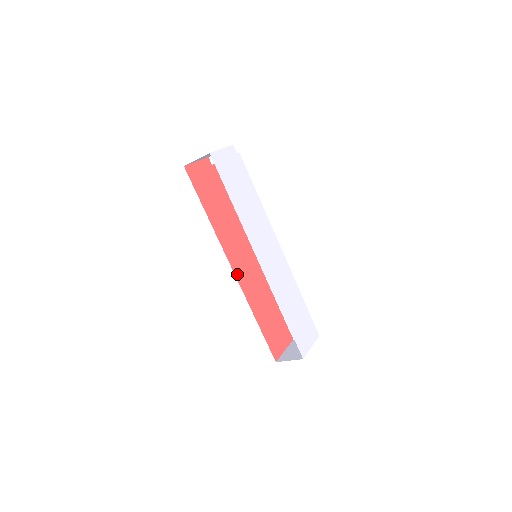
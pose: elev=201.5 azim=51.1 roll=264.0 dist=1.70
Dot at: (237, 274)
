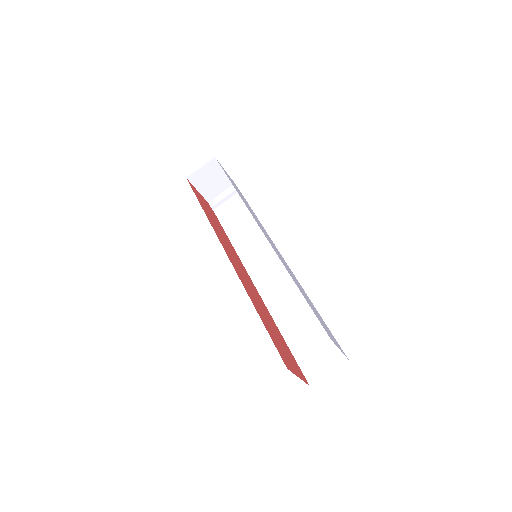
Dot at: (232, 264)
